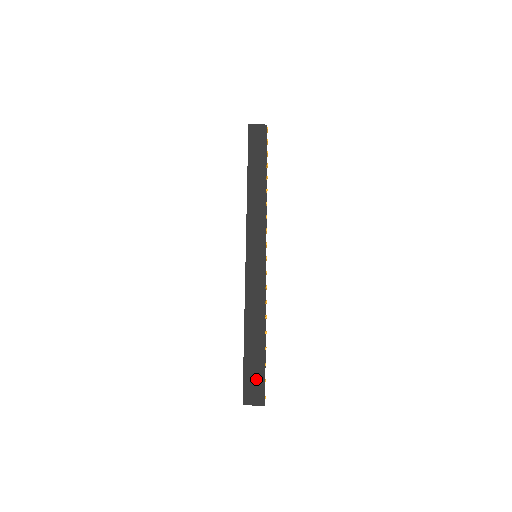
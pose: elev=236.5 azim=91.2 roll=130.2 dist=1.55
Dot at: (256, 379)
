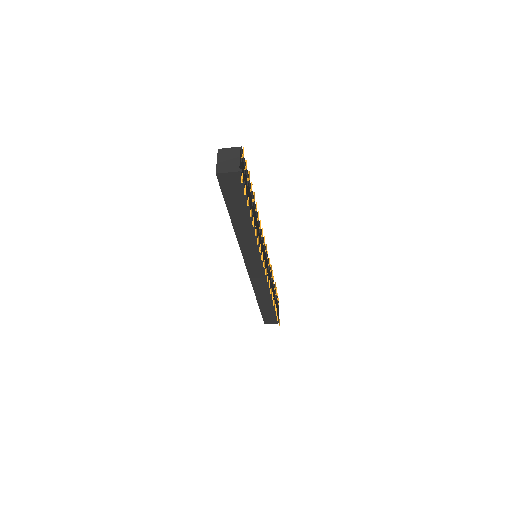
Dot at: (271, 316)
